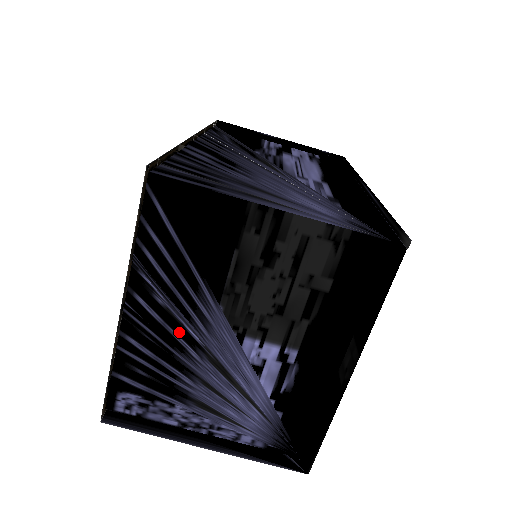
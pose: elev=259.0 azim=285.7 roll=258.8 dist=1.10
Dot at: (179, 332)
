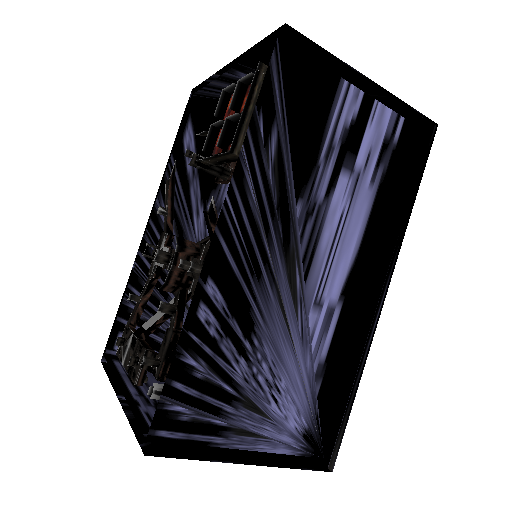
Dot at: occluded
